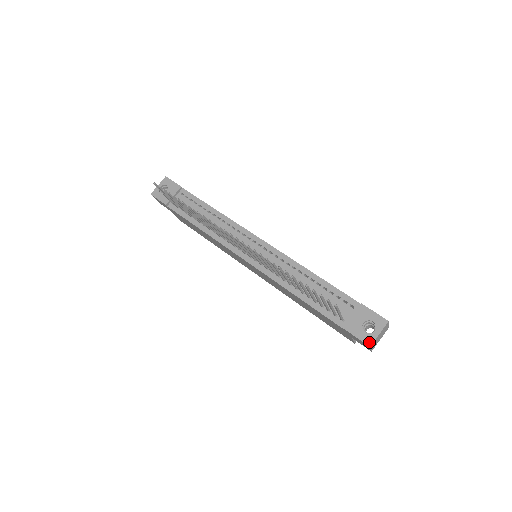
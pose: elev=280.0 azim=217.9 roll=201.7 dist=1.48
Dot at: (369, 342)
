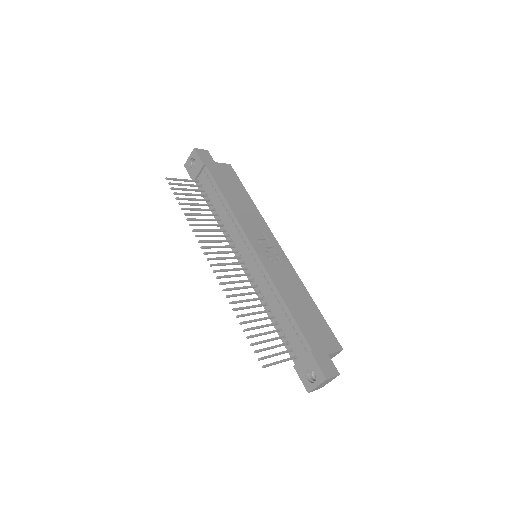
Dot at: (308, 389)
